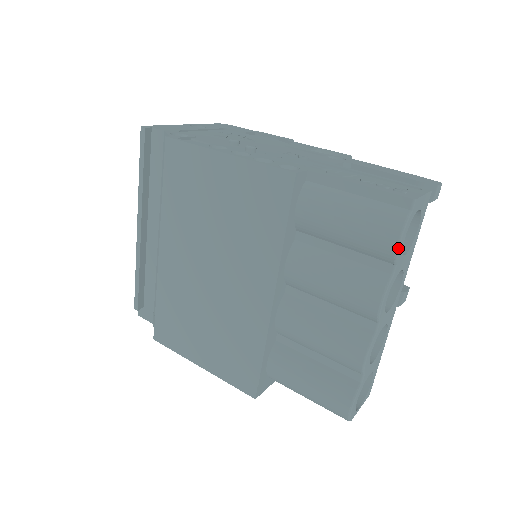
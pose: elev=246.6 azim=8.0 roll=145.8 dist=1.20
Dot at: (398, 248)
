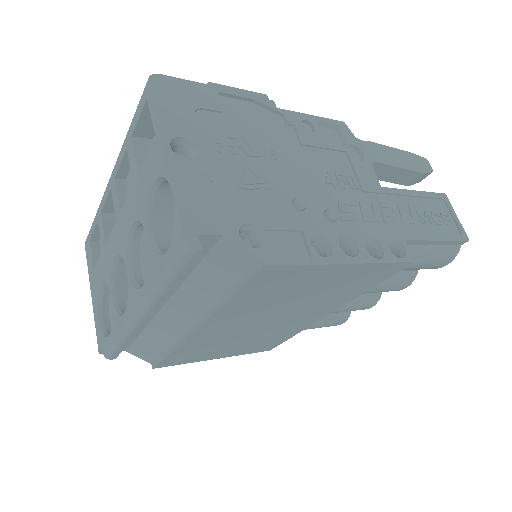
Dot at: occluded
